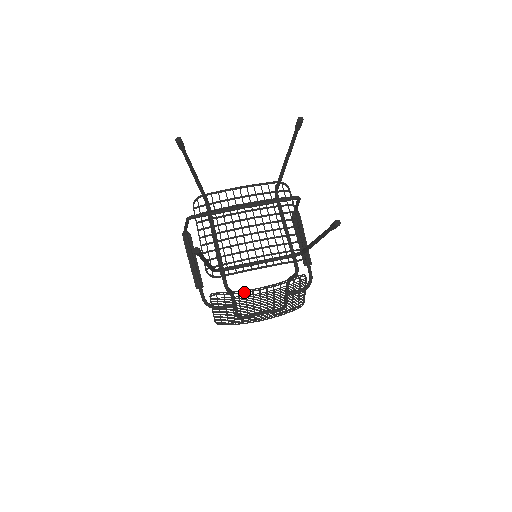
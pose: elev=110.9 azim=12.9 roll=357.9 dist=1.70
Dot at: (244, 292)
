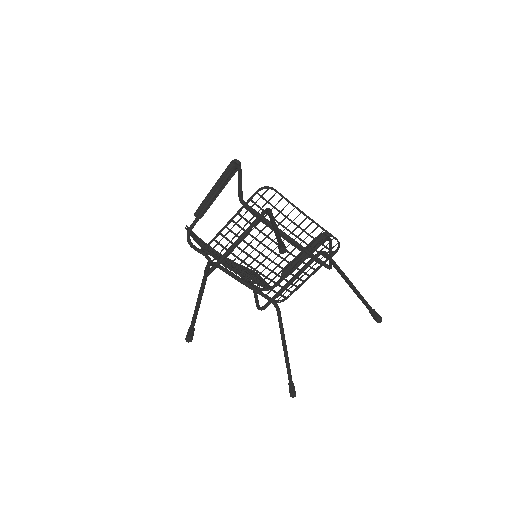
Dot at: occluded
